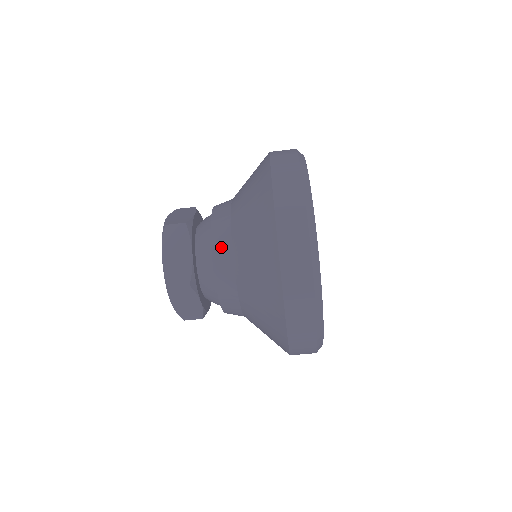
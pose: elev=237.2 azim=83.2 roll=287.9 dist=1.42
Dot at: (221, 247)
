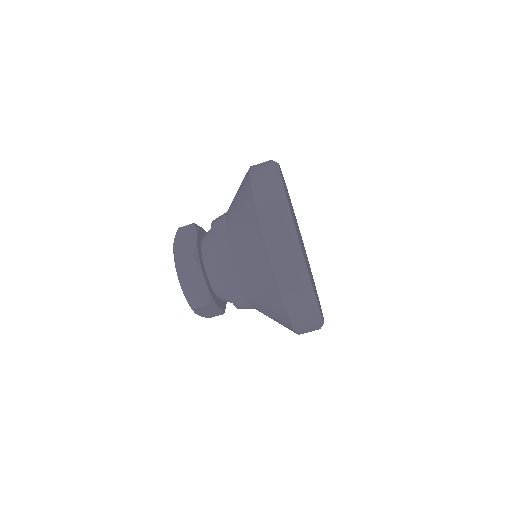
Dot at: (228, 272)
